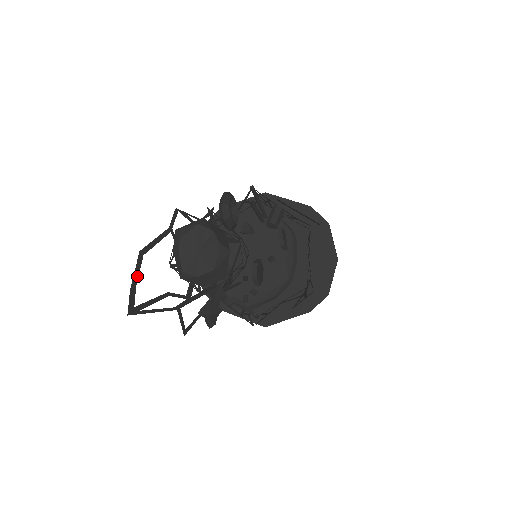
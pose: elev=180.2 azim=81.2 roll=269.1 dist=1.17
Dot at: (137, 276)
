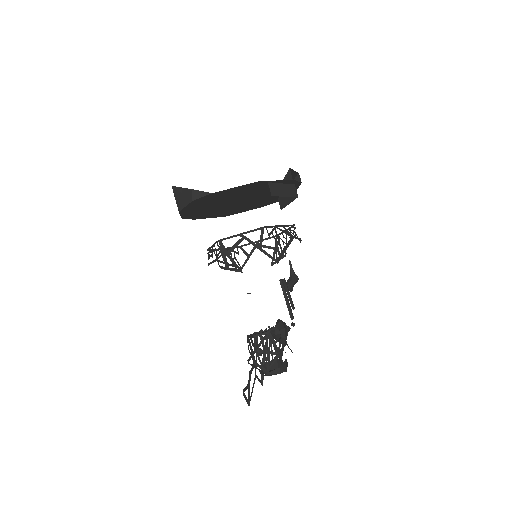
Dot at: (244, 390)
